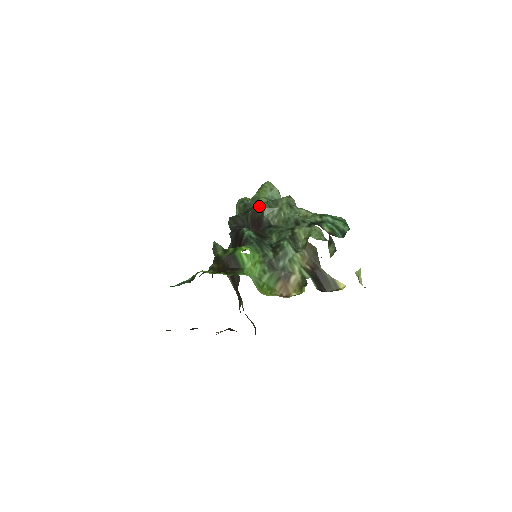
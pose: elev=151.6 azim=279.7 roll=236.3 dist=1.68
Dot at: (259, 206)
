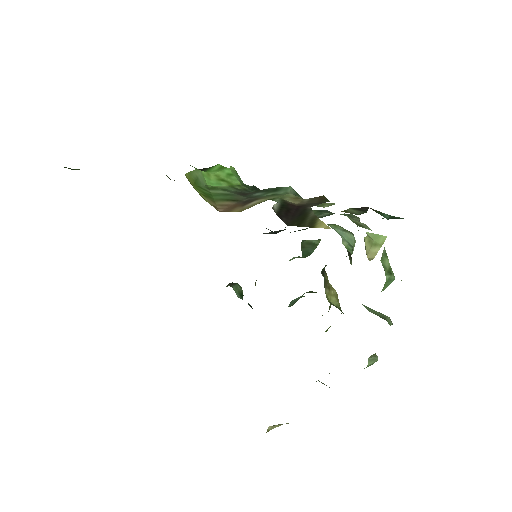
Dot at: occluded
